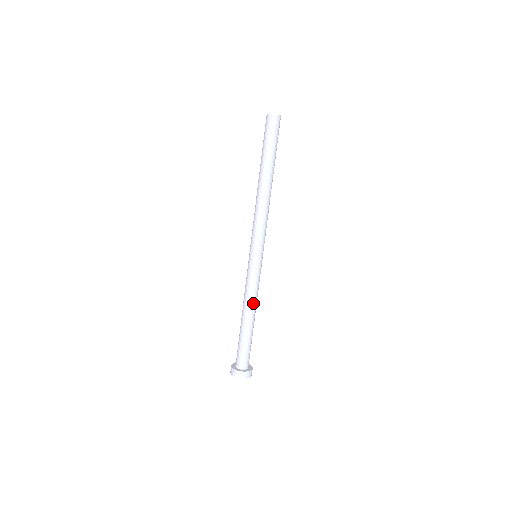
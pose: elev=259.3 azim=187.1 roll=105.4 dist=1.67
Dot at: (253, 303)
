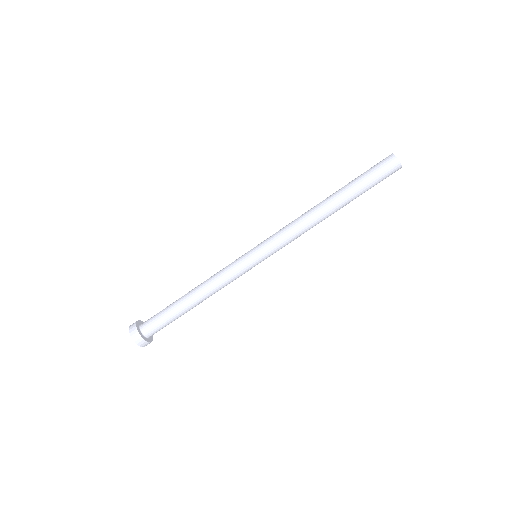
Dot at: (210, 289)
